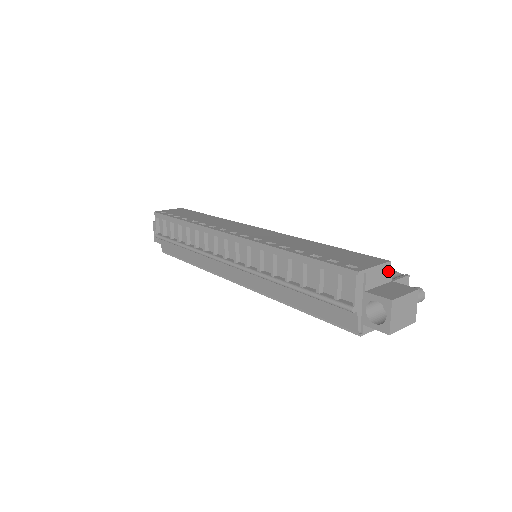
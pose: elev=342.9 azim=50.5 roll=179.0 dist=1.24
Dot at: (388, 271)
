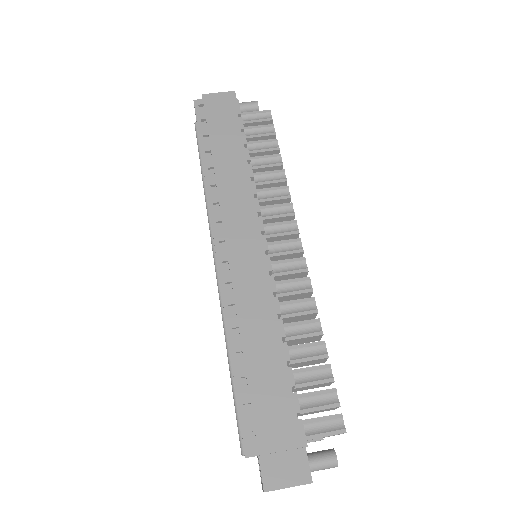
Dot at: occluded
